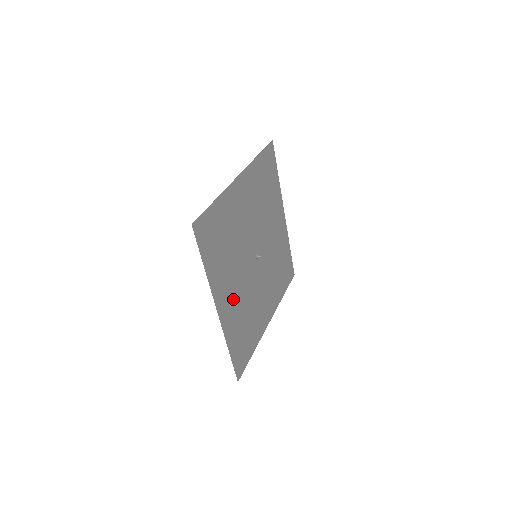
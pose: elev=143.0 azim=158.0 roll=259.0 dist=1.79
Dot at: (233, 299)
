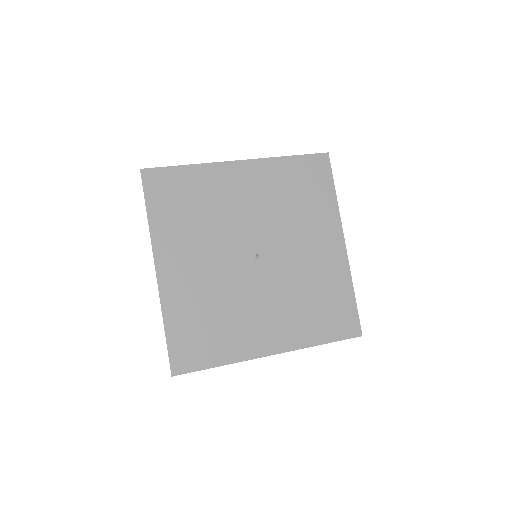
Dot at: (191, 275)
